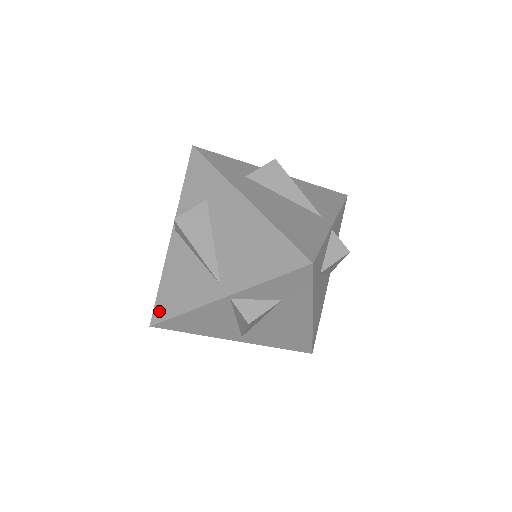
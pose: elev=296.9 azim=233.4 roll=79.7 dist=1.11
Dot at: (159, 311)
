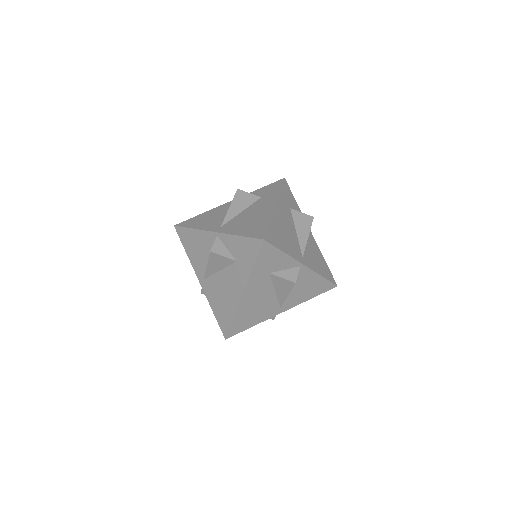
Dot at: (181, 232)
